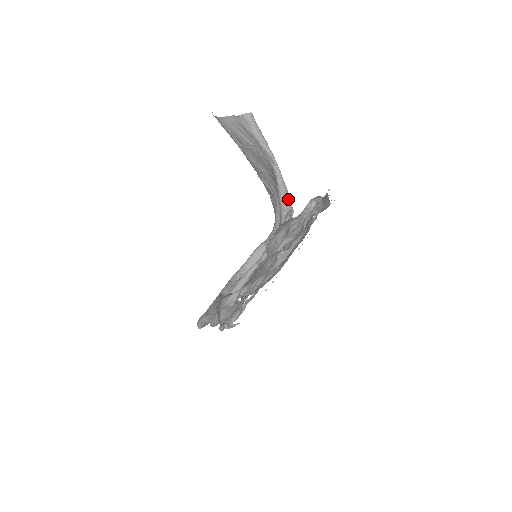
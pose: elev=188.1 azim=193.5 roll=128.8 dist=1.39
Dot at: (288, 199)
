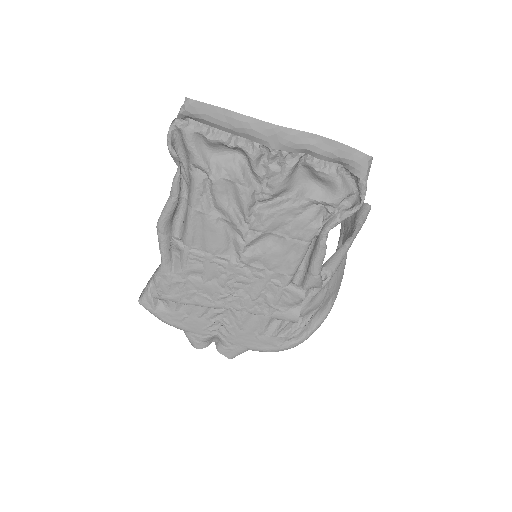
Dot at: (335, 263)
